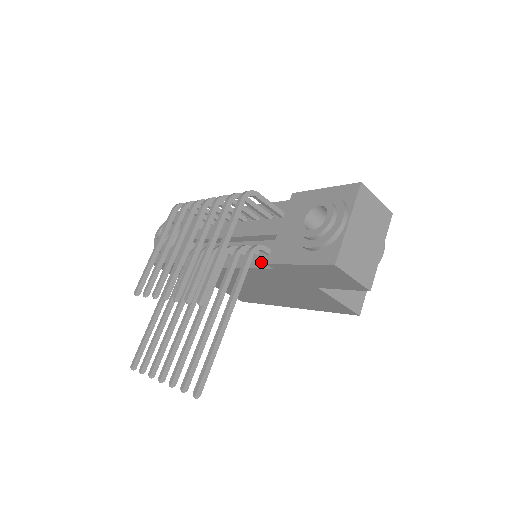
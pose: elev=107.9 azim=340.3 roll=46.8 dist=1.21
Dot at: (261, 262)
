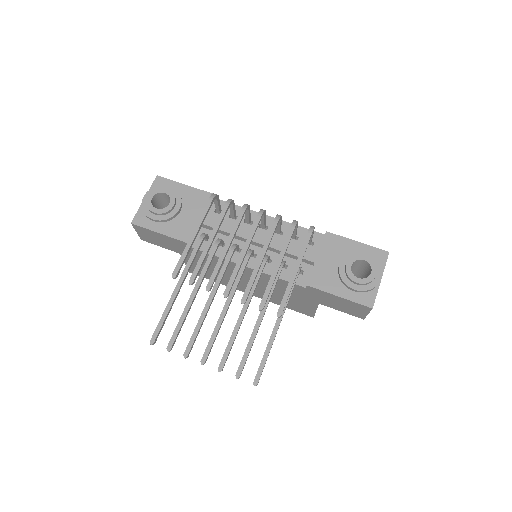
Dot at: occluded
